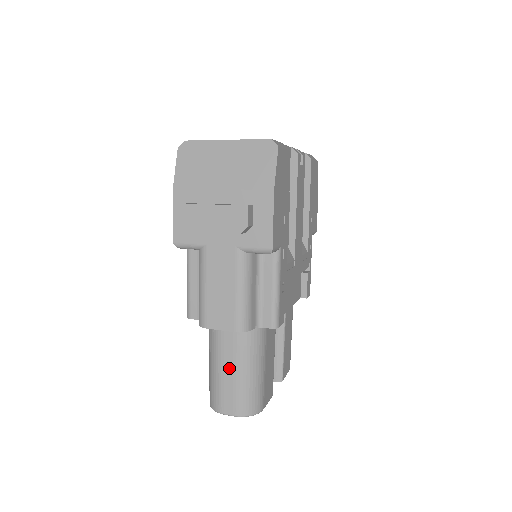
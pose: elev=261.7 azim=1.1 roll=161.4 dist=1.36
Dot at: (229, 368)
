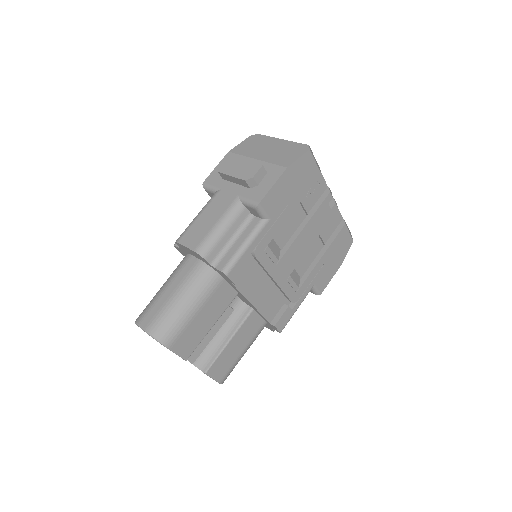
Dot at: (171, 290)
